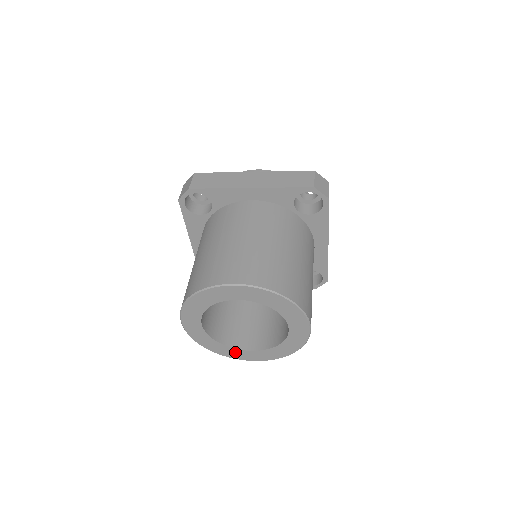
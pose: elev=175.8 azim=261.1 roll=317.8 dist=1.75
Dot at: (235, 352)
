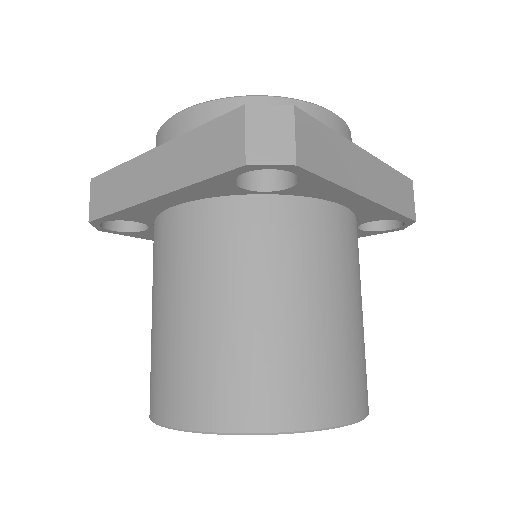
Dot at: occluded
